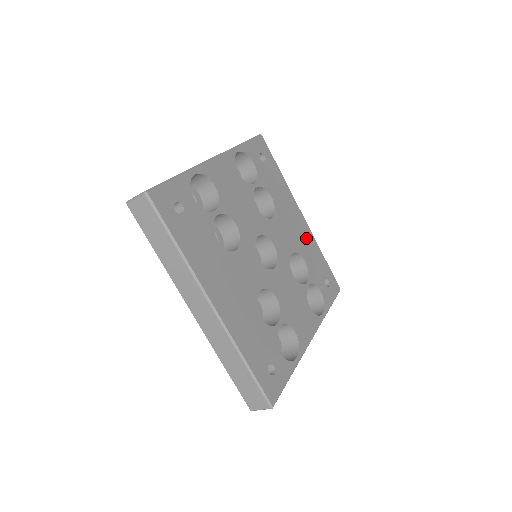
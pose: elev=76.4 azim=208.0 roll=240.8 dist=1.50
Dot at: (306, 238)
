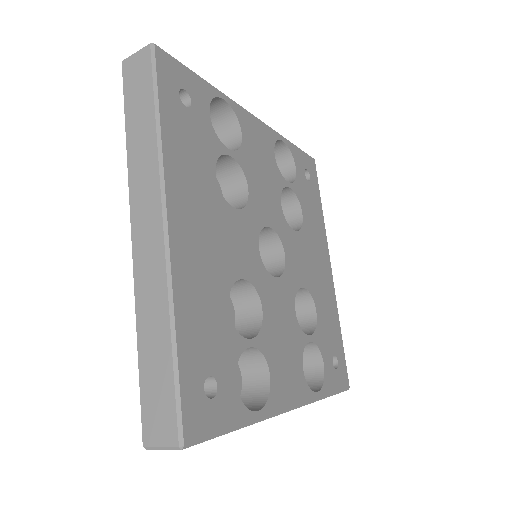
Dot at: (327, 291)
